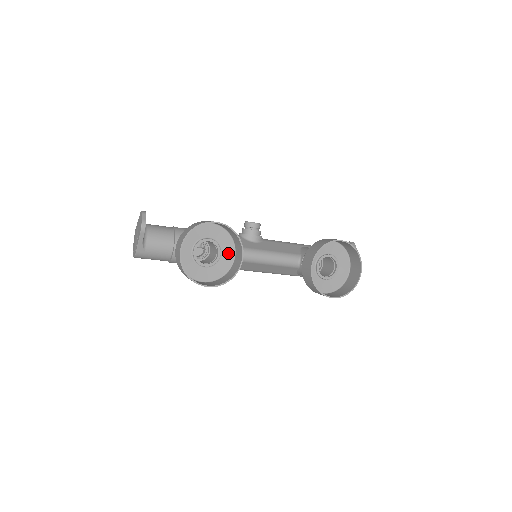
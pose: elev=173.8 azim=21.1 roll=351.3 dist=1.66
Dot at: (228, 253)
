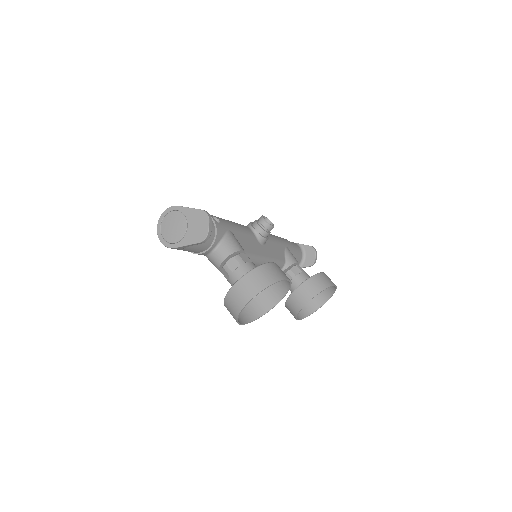
Dot at: occluded
